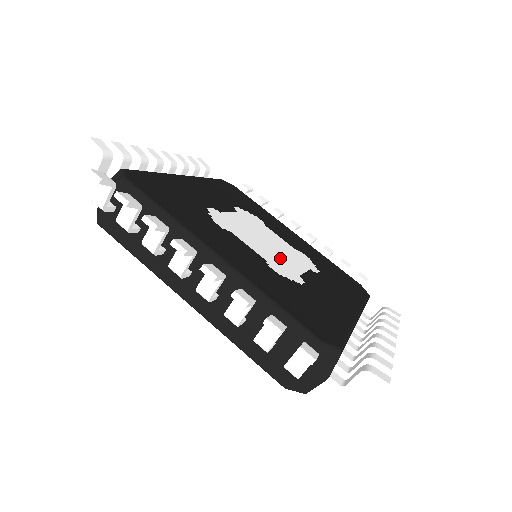
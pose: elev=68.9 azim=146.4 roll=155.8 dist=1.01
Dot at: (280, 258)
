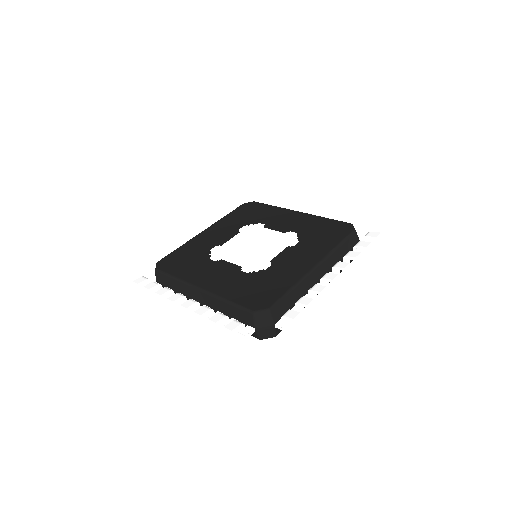
Dot at: (259, 255)
